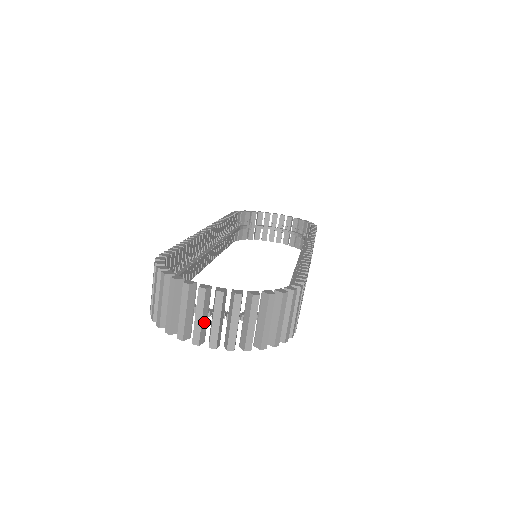
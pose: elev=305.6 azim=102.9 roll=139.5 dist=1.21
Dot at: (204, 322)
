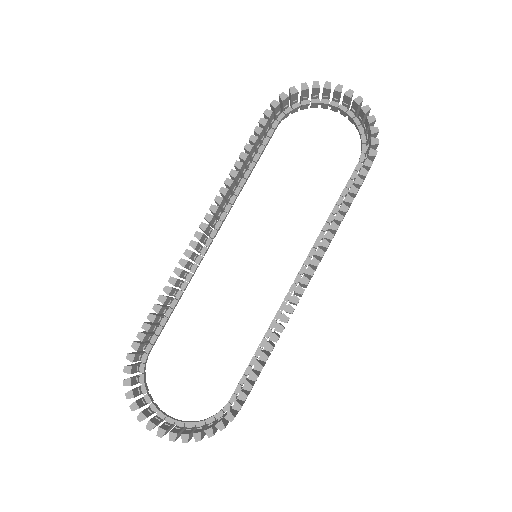
Dot at: occluded
